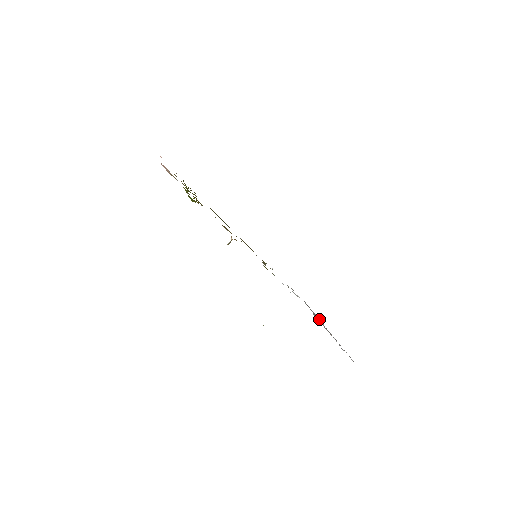
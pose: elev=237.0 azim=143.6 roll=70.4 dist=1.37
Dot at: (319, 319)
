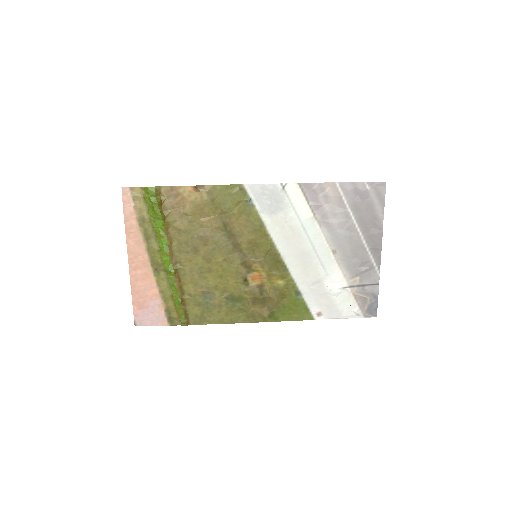
Dot at: (356, 255)
